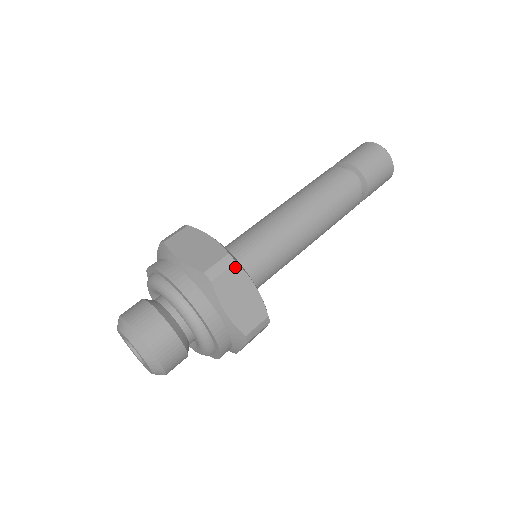
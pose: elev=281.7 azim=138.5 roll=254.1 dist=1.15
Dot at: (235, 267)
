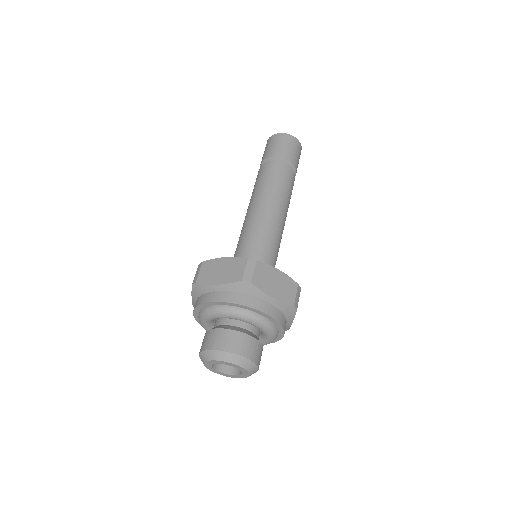
Dot at: (258, 264)
